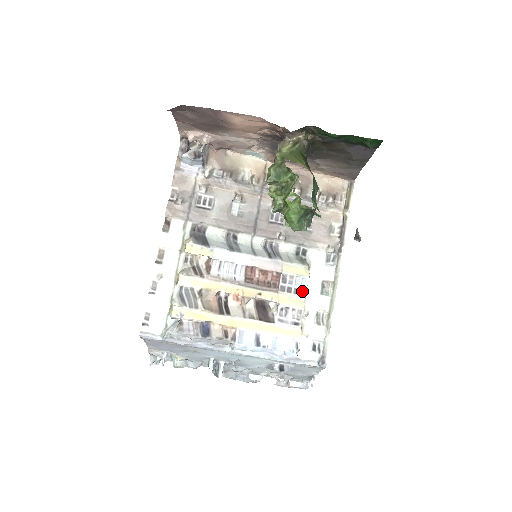
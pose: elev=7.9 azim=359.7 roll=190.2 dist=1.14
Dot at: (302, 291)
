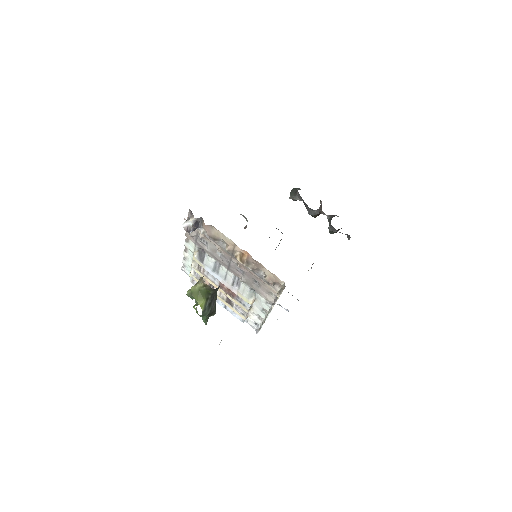
Dot at: (247, 307)
